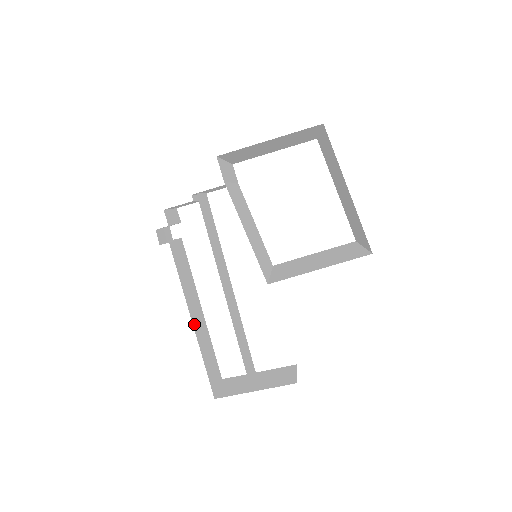
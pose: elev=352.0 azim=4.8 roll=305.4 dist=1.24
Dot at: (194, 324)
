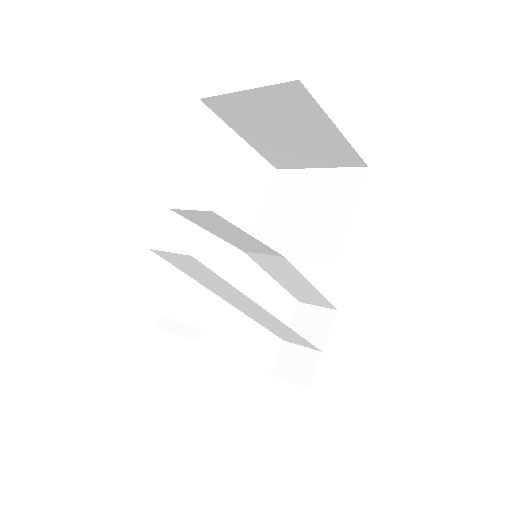
Dot at: occluded
